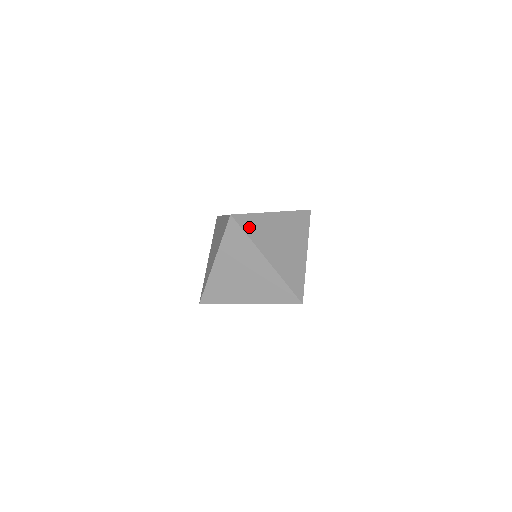
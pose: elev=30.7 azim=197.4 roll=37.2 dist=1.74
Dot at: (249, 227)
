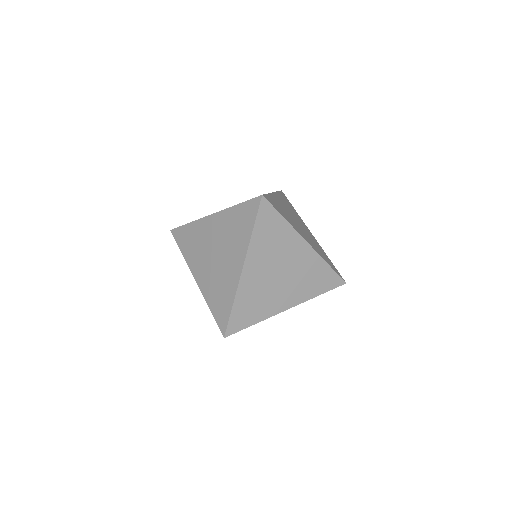
Dot at: (265, 225)
